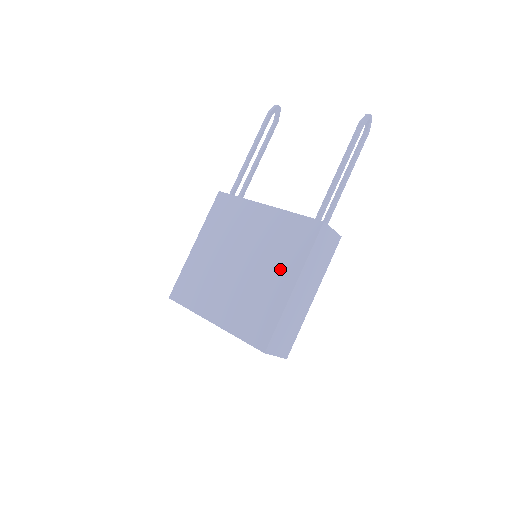
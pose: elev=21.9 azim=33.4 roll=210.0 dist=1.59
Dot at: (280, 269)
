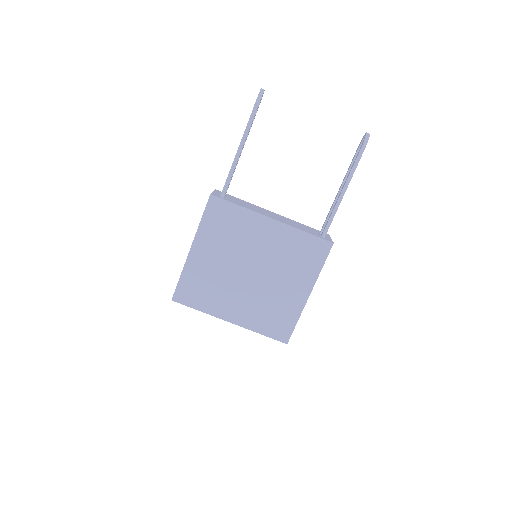
Dot at: (295, 281)
